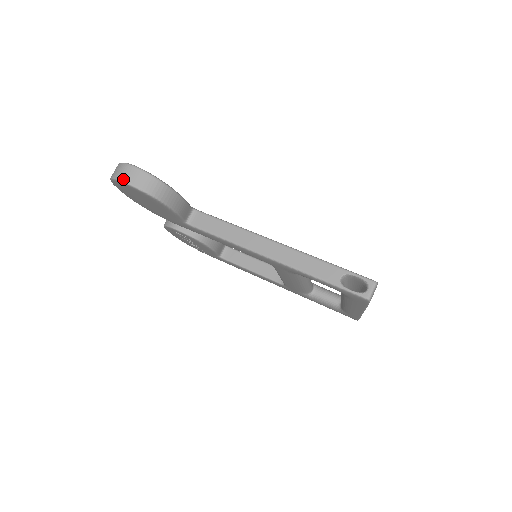
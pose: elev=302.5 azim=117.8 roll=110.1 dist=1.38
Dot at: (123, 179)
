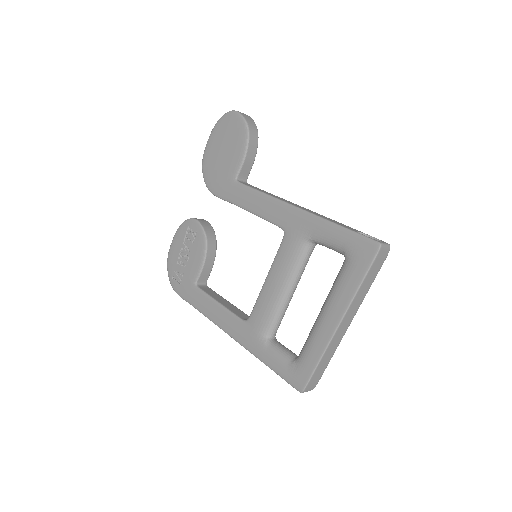
Dot at: (237, 111)
